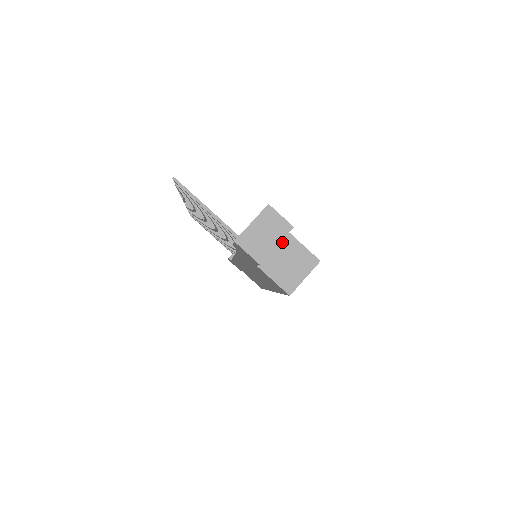
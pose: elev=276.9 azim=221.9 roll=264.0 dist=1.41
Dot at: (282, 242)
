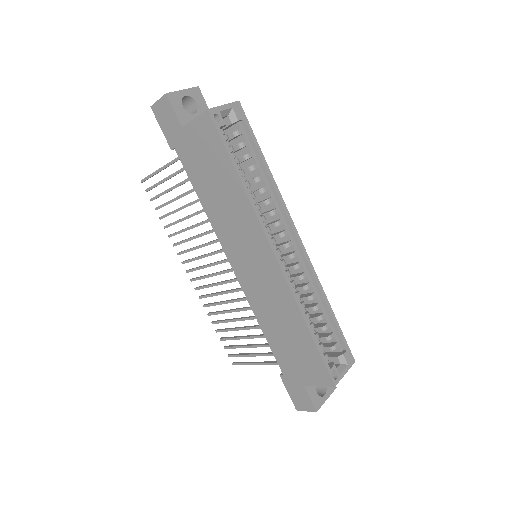
Dot at: occluded
